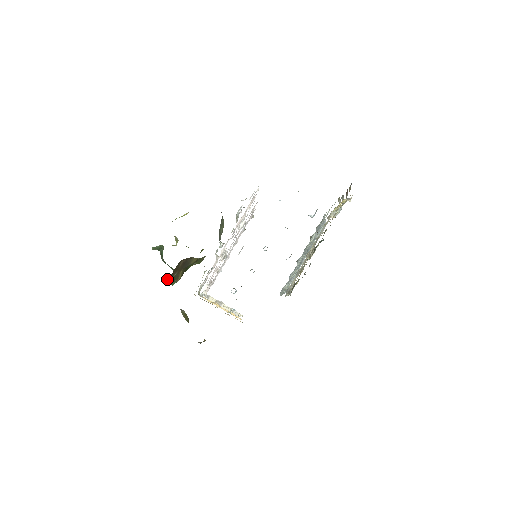
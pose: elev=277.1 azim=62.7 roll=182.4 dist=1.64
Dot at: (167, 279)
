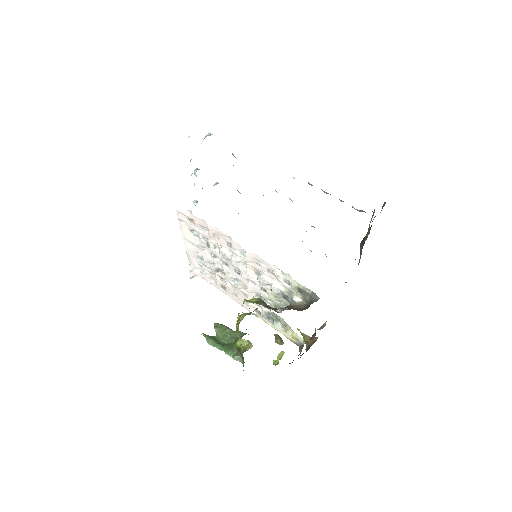
Dot at: occluded
